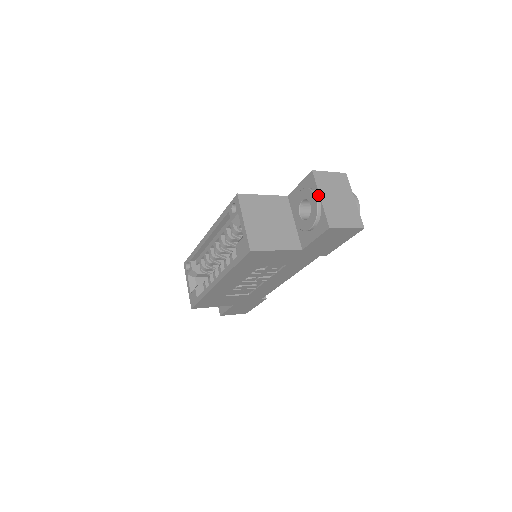
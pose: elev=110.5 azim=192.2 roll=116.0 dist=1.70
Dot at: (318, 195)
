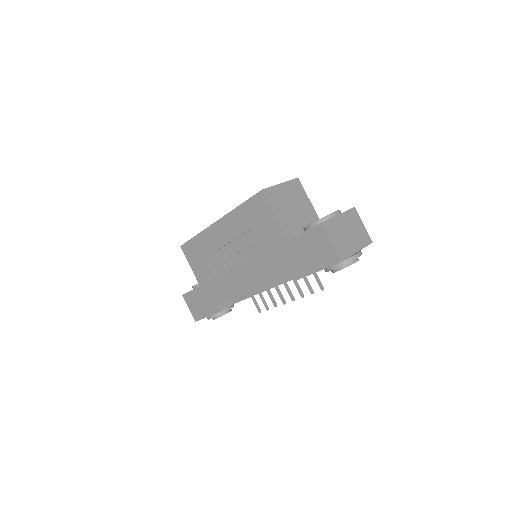
Dot at: (340, 213)
